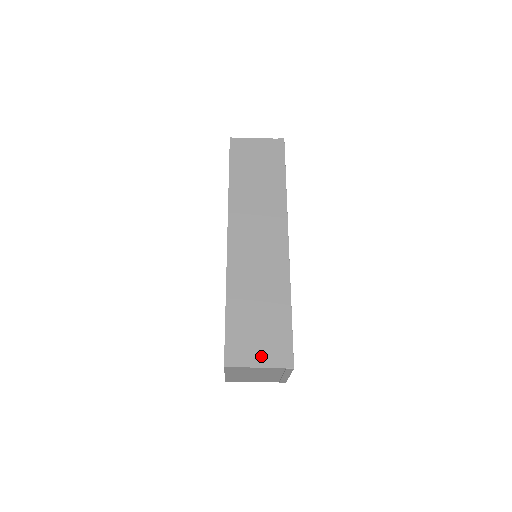
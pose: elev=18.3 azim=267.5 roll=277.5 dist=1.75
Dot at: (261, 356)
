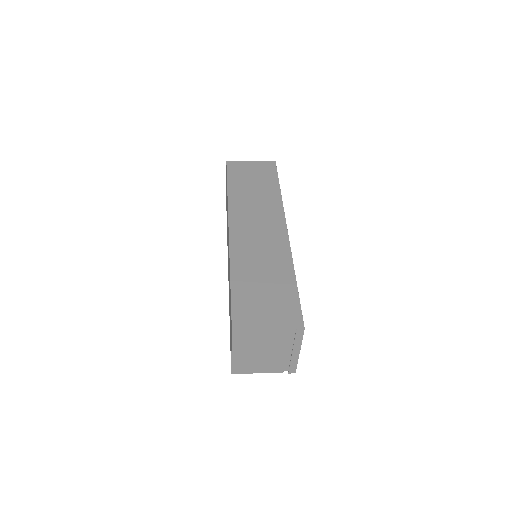
Dot at: (270, 319)
